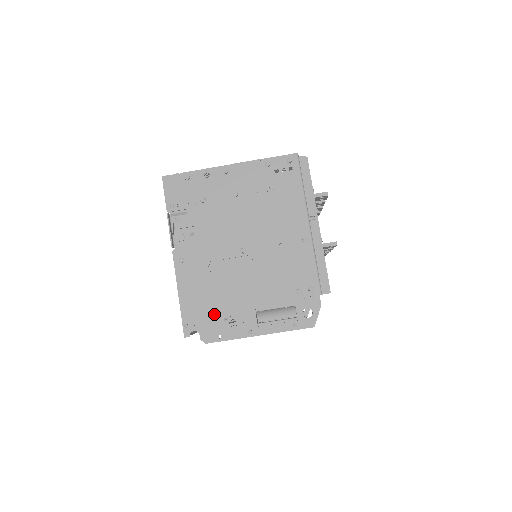
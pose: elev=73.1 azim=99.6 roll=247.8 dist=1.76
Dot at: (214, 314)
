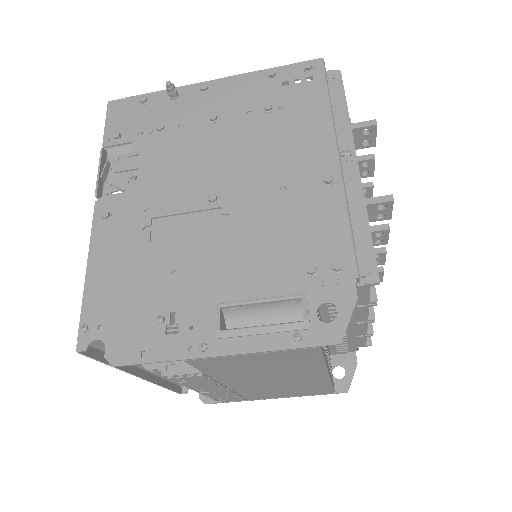
Dot at: (140, 309)
